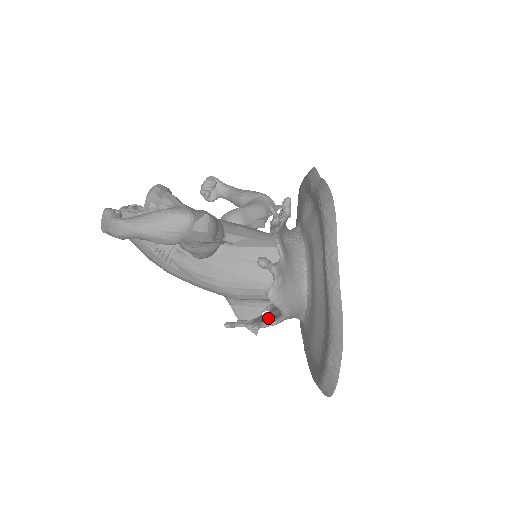
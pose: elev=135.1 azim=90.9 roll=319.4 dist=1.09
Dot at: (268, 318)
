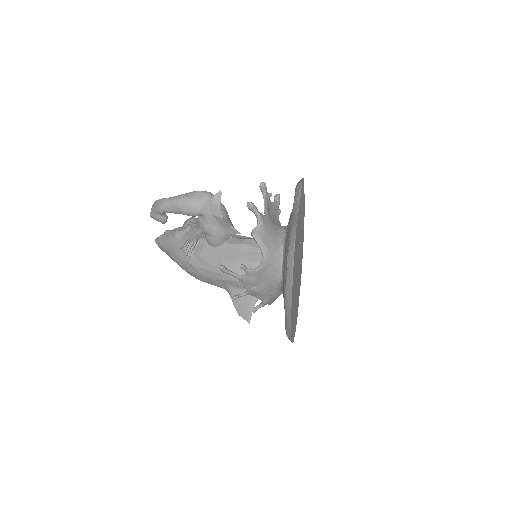
Dot at: occluded
